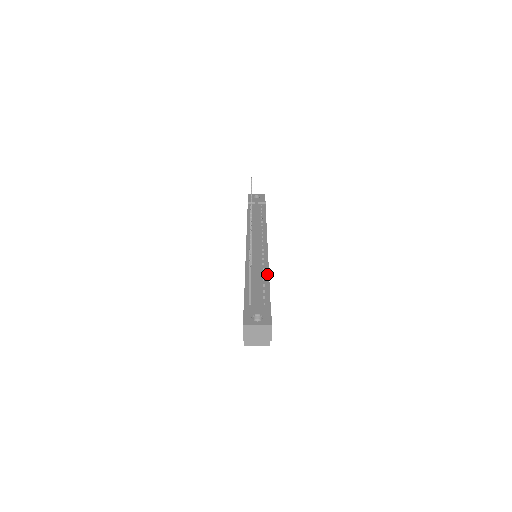
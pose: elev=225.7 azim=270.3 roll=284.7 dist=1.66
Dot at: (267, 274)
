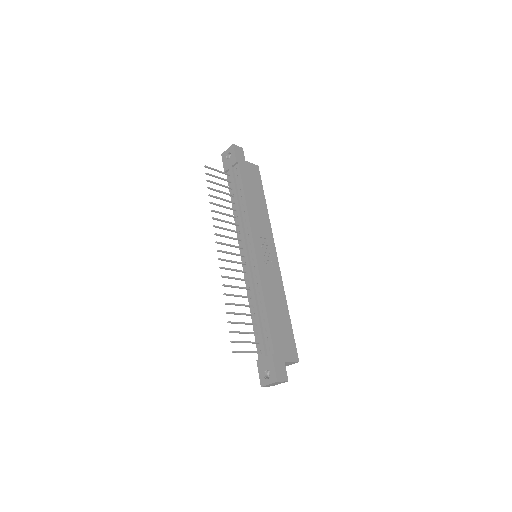
Dot at: (263, 302)
